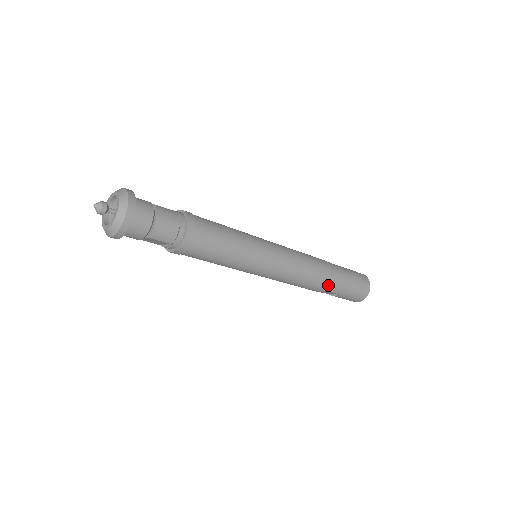
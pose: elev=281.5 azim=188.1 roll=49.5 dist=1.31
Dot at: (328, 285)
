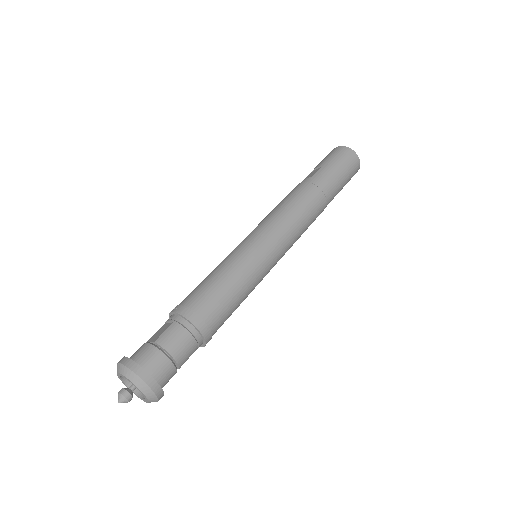
Dot at: (327, 201)
